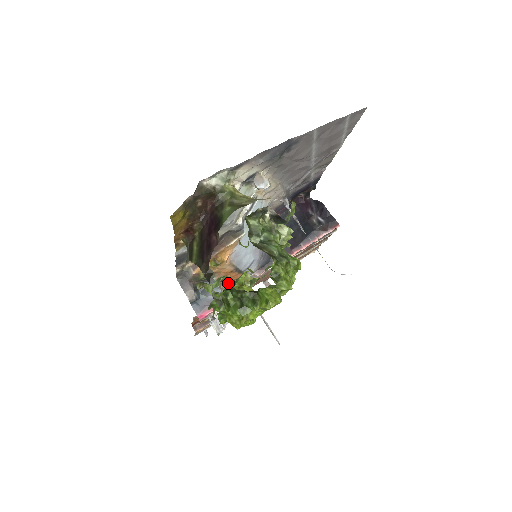
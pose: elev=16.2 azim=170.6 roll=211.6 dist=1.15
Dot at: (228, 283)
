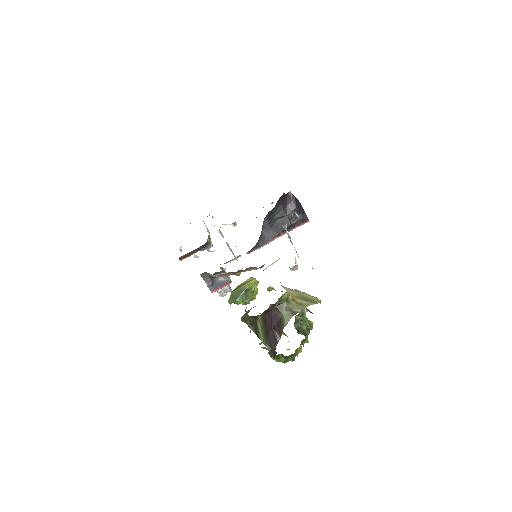
Dot at: (228, 261)
